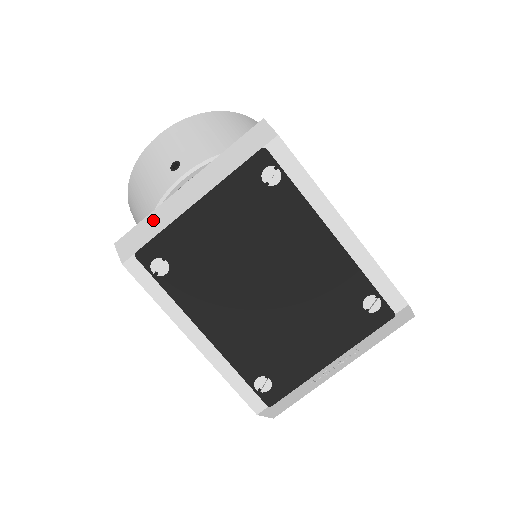
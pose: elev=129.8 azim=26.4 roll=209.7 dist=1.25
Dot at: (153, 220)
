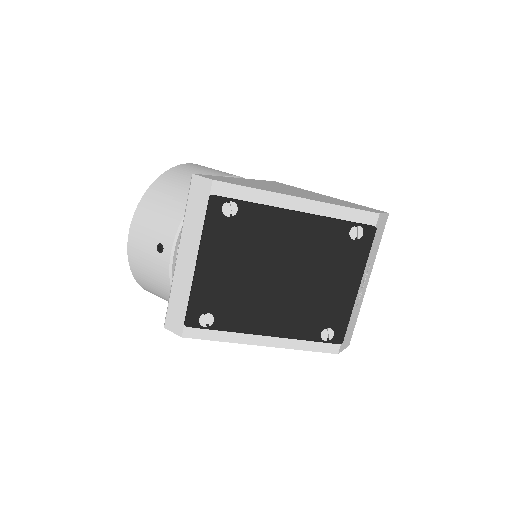
Dot at: (177, 295)
